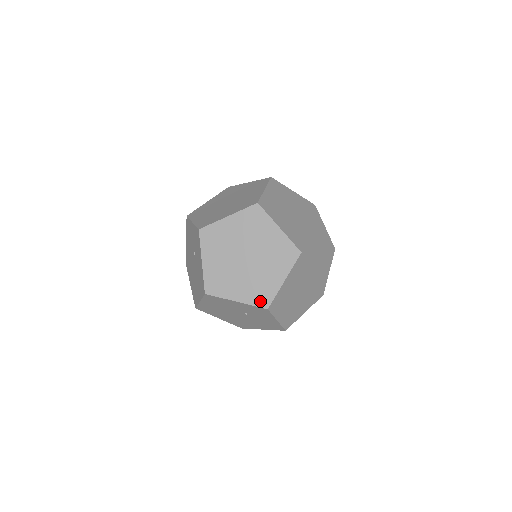
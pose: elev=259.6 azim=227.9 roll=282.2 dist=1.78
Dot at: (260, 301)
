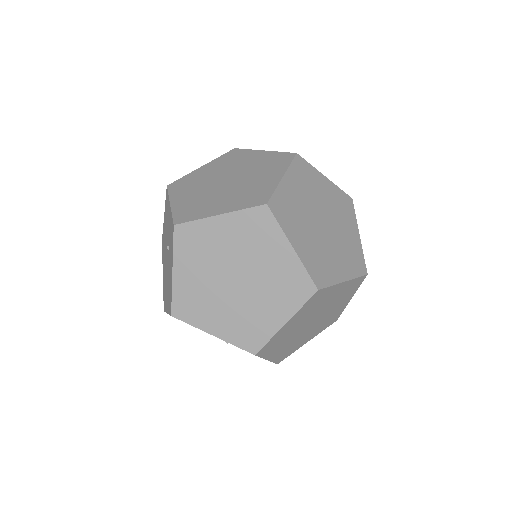
Dot at: (246, 342)
